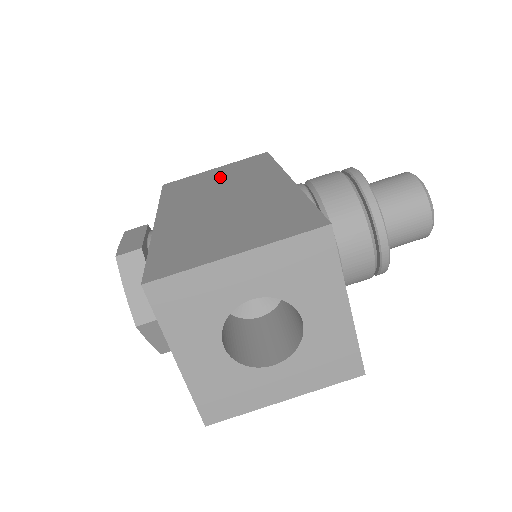
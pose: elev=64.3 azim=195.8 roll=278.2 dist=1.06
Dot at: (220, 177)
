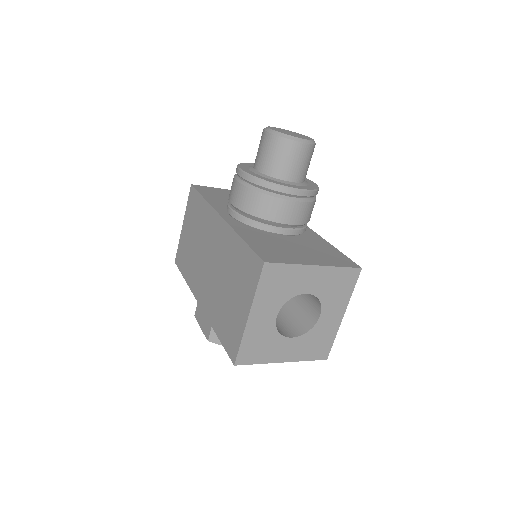
Dot at: (192, 236)
